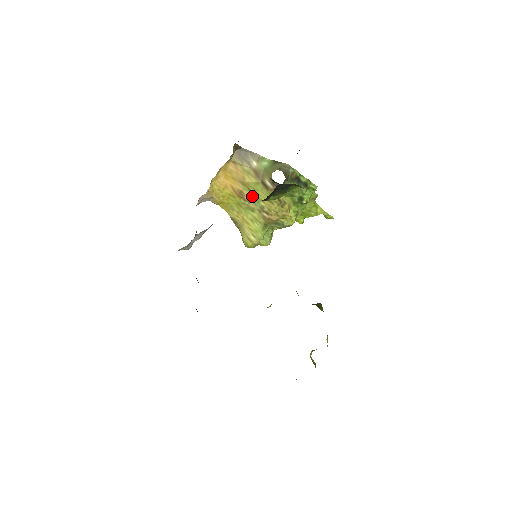
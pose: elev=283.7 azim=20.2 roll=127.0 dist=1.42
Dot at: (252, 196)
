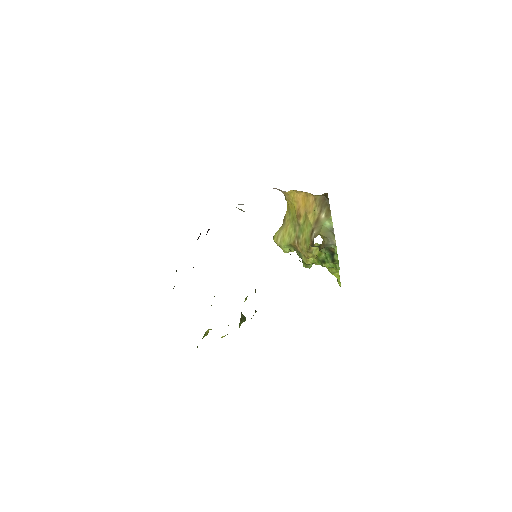
Dot at: (302, 225)
